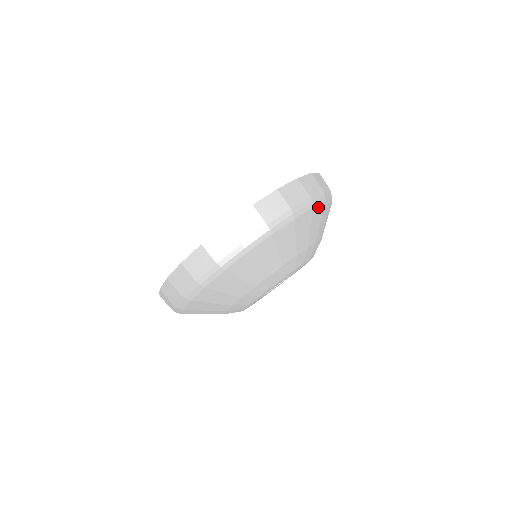
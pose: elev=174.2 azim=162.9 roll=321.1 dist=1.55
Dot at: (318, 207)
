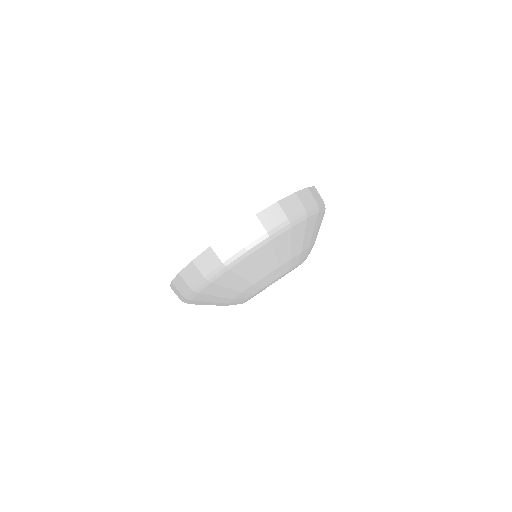
Dot at: occluded
